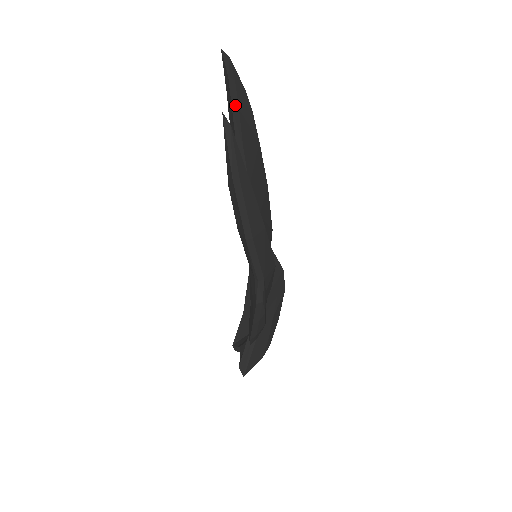
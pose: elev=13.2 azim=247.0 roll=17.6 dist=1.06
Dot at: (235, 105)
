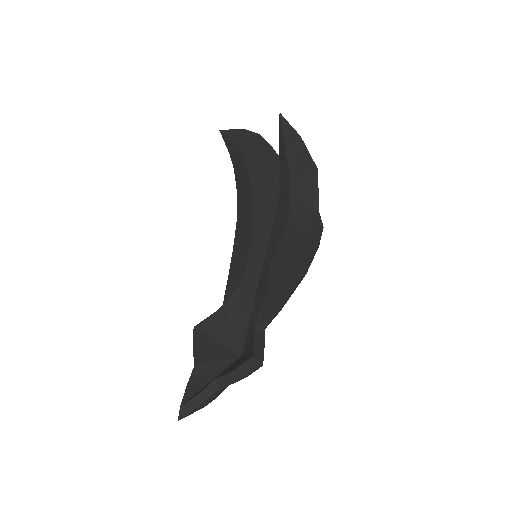
Dot at: (258, 137)
